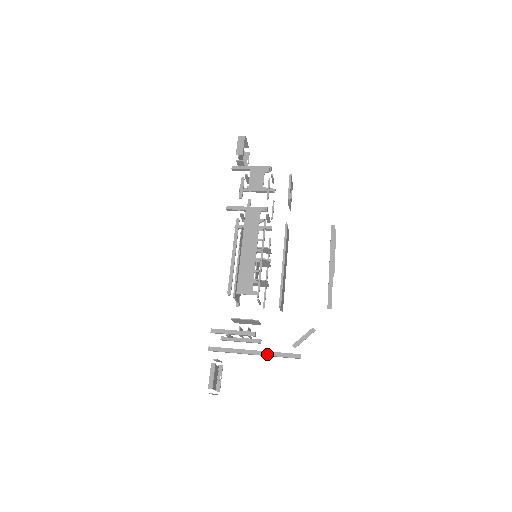
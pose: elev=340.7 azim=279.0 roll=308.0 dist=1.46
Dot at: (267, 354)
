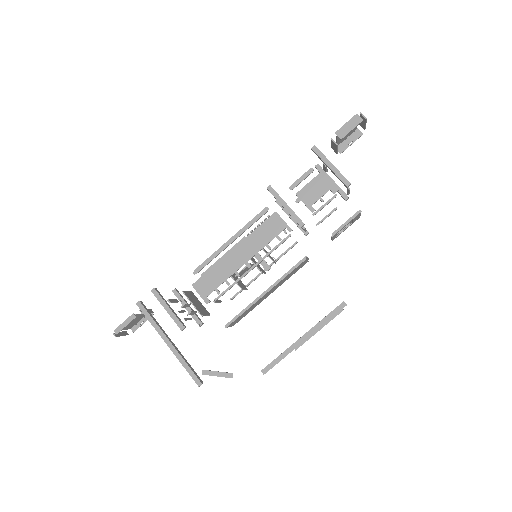
Dot at: (177, 355)
